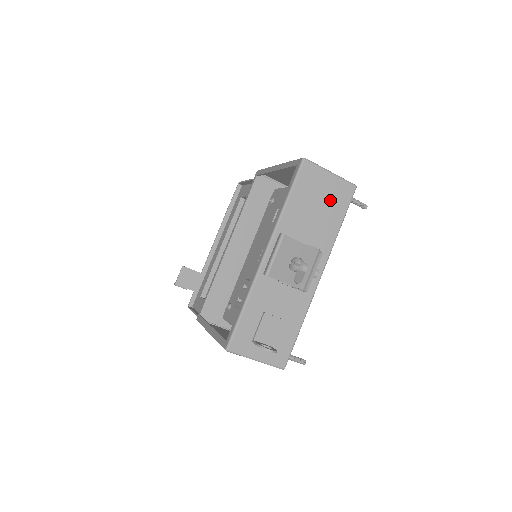
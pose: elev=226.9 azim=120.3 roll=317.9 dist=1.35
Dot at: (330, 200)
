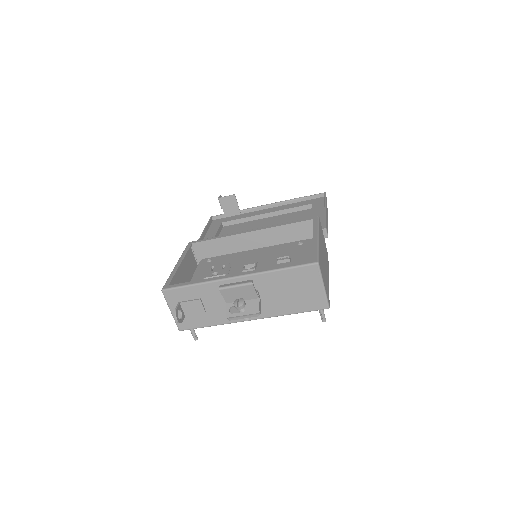
Dot at: (304, 297)
